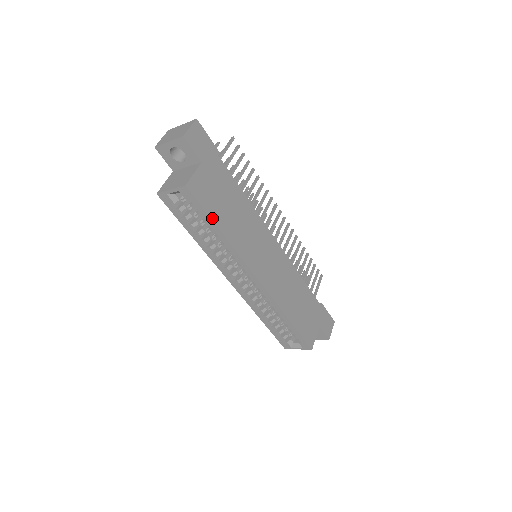
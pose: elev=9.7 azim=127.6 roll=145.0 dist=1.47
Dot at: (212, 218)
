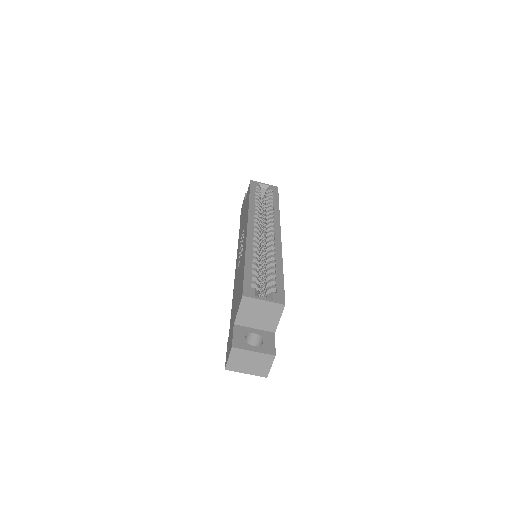
Dot at: (278, 201)
